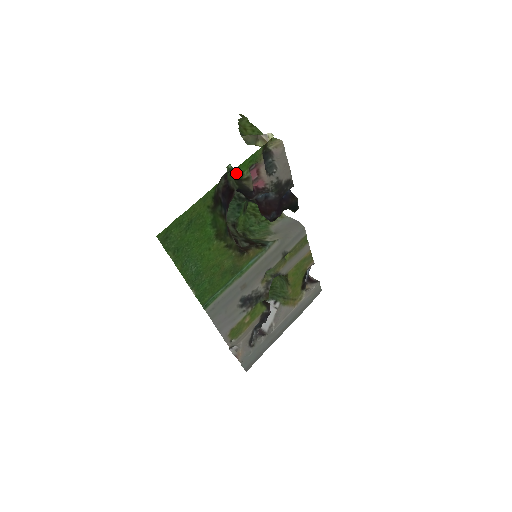
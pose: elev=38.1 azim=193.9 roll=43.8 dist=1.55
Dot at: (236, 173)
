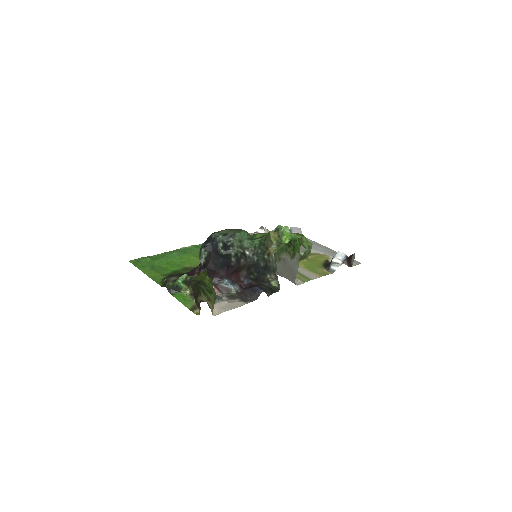
Dot at: (186, 283)
